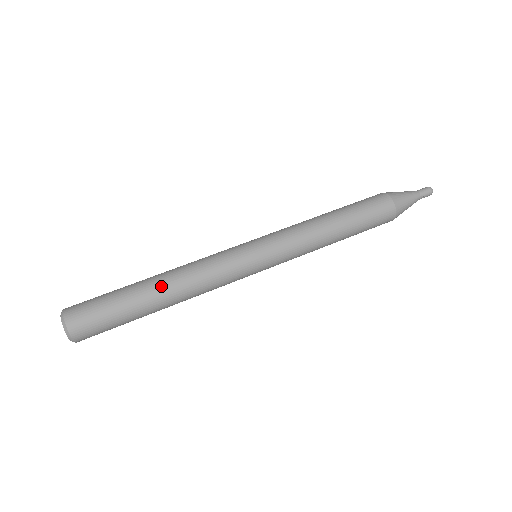
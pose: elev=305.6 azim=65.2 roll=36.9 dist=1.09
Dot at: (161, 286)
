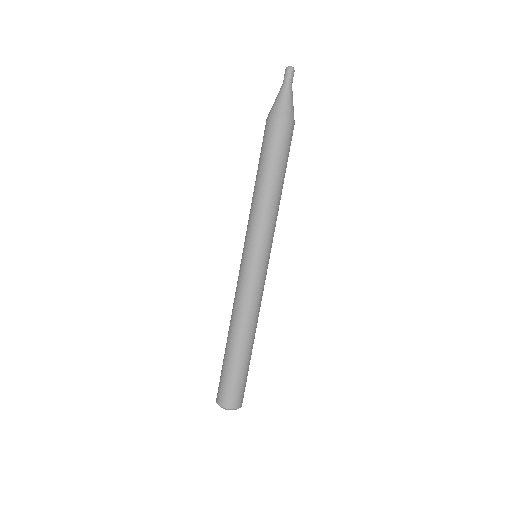
Dot at: (246, 340)
